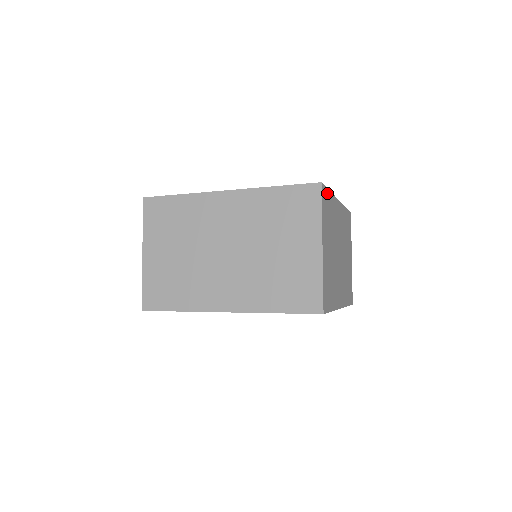
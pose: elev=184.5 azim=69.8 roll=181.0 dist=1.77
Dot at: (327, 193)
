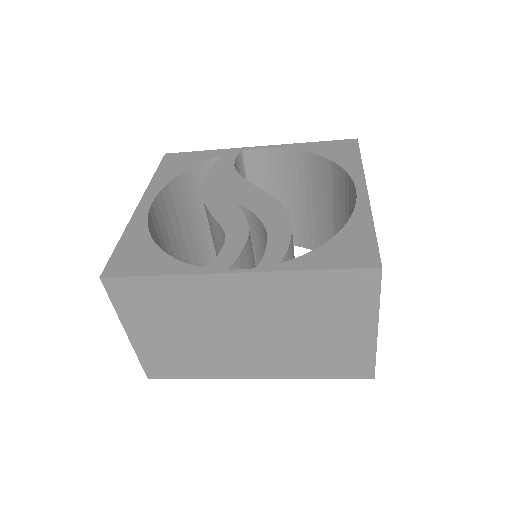
Dot at: occluded
